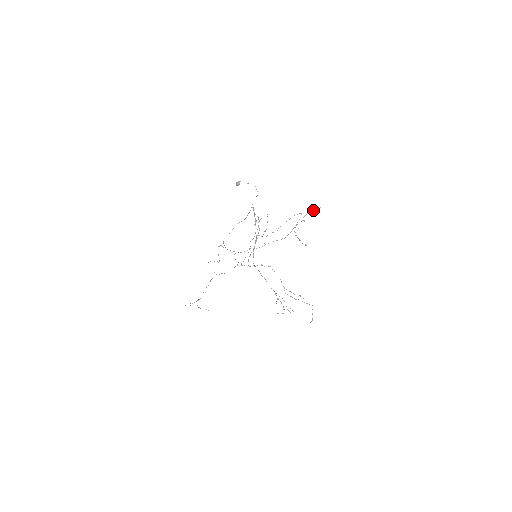
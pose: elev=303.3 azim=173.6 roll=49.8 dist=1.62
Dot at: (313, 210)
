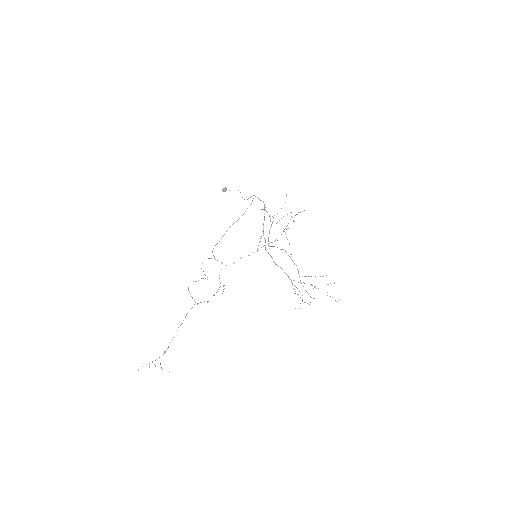
Dot at: (296, 214)
